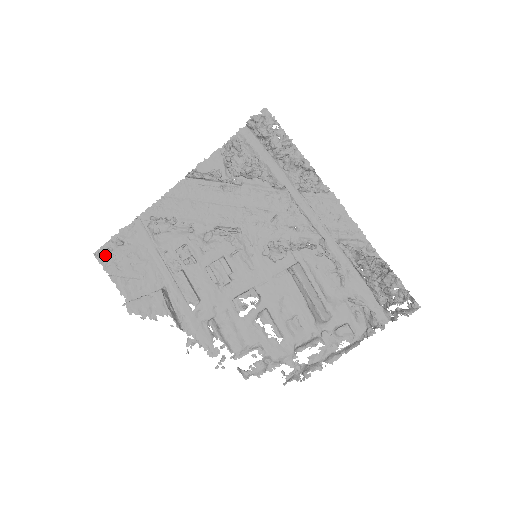
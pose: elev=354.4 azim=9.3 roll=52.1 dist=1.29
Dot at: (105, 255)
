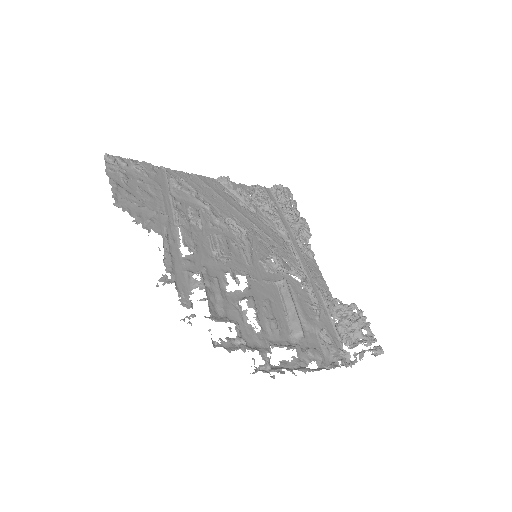
Dot at: (116, 163)
